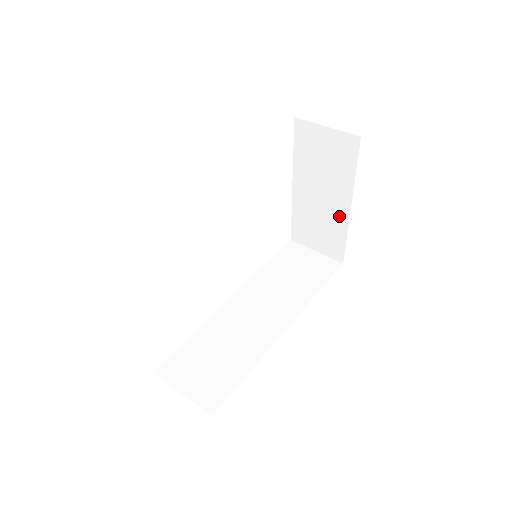
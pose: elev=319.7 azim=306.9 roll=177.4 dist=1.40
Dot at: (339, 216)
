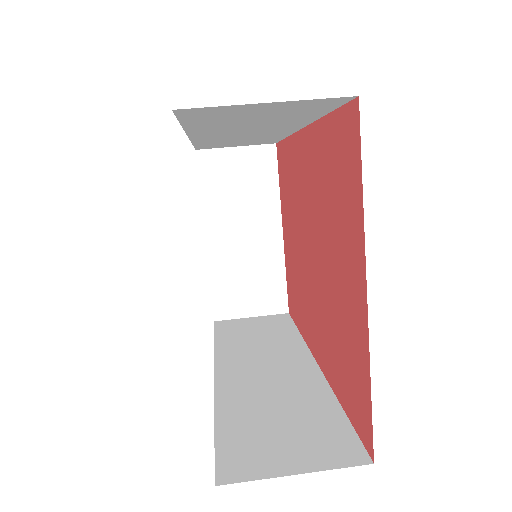
Dot at: (271, 250)
